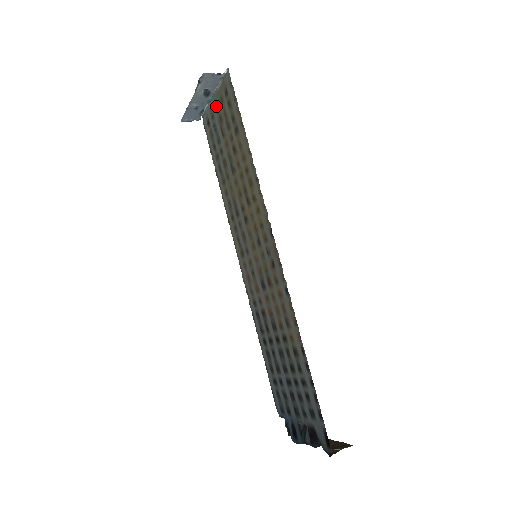
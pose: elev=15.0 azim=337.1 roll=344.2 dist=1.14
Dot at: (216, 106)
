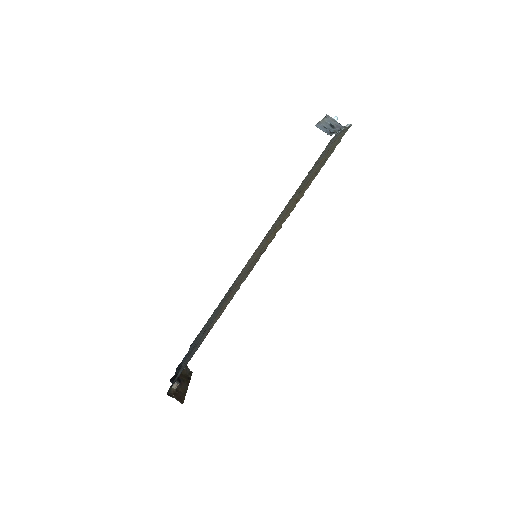
Dot at: (336, 139)
